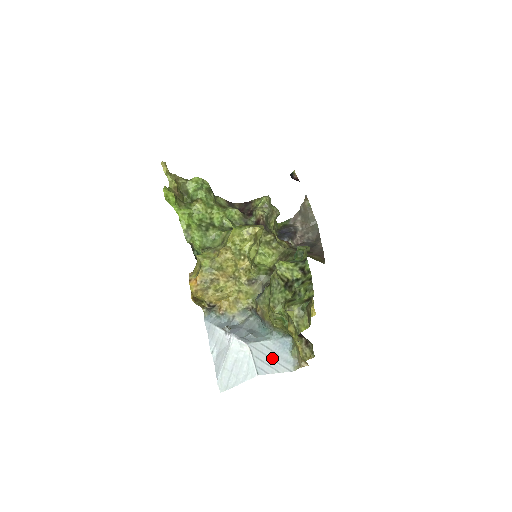
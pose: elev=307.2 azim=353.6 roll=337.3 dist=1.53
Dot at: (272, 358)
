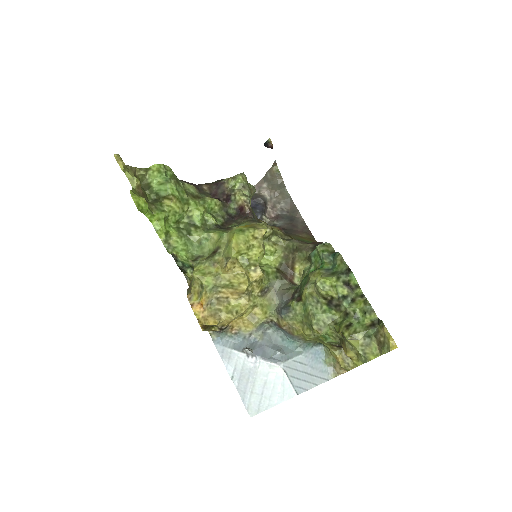
Dot at: (307, 372)
